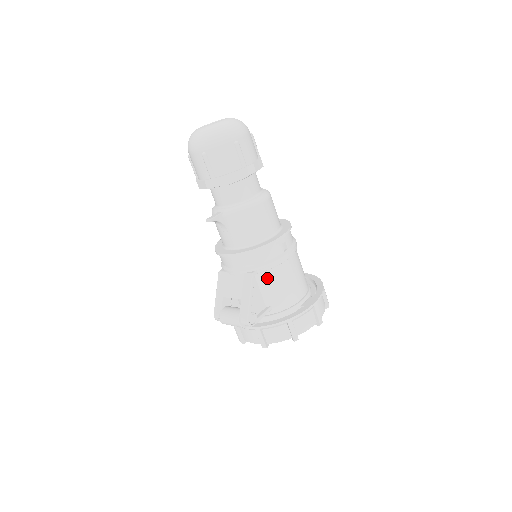
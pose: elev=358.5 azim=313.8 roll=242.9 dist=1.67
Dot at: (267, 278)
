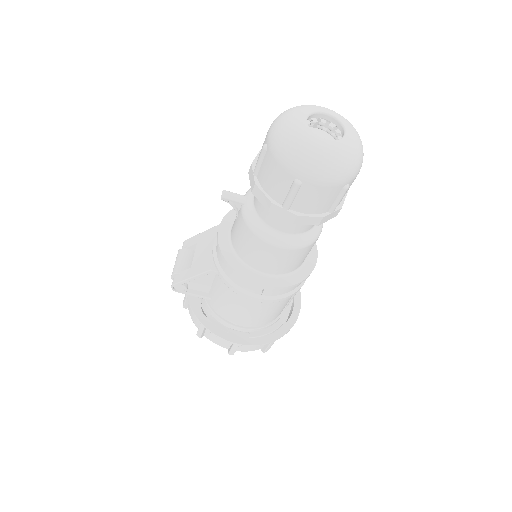
Dot at: (222, 285)
